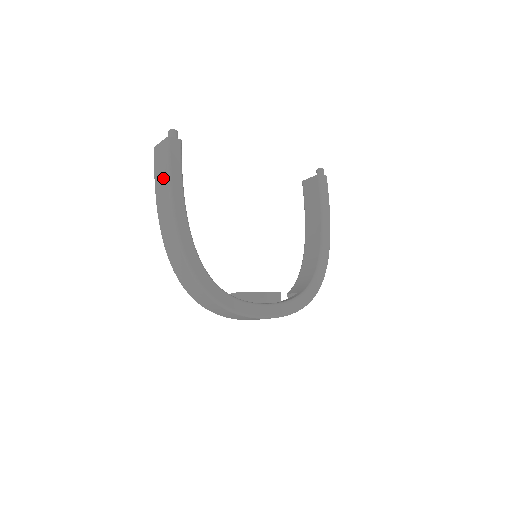
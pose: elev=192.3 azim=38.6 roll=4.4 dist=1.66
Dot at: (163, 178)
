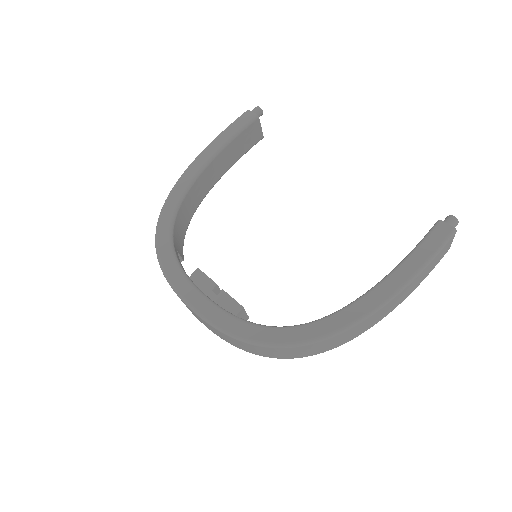
Dot at: occluded
